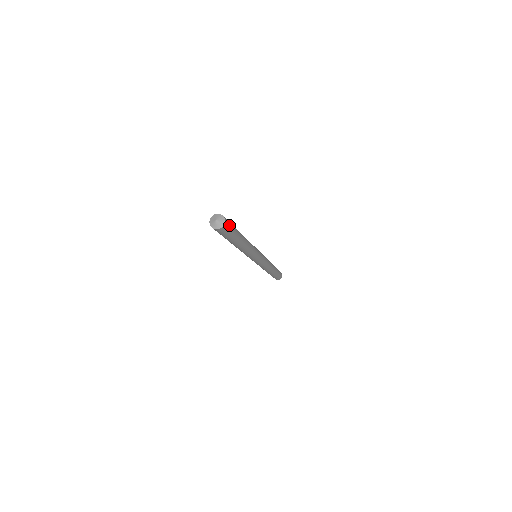
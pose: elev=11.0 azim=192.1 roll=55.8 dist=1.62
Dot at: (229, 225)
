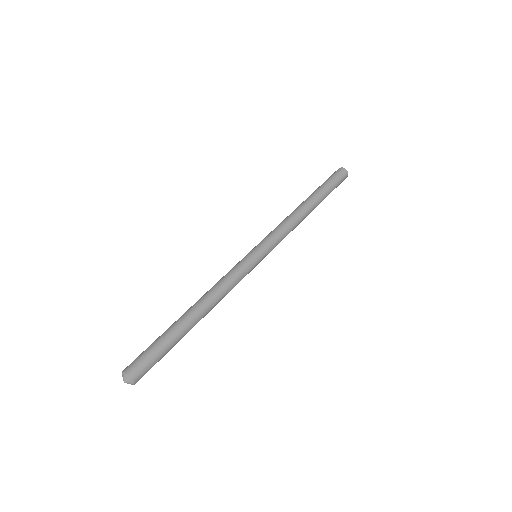
Dot at: occluded
